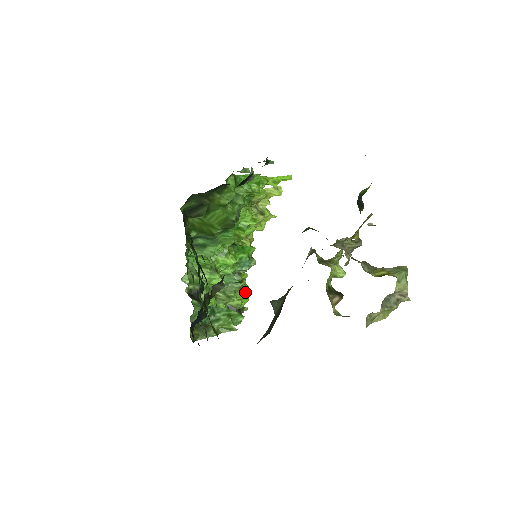
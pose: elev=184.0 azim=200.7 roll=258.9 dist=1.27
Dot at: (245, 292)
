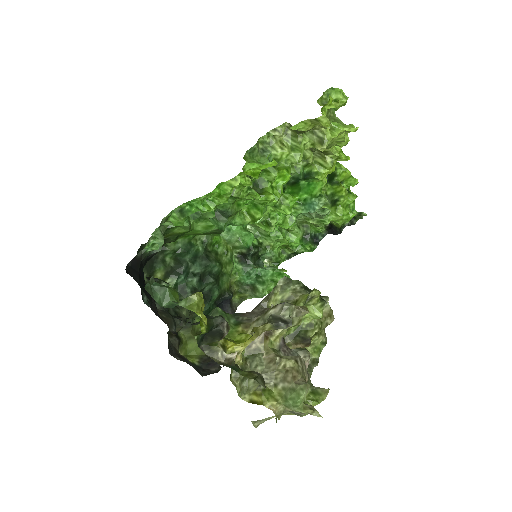
Dot at: (342, 212)
